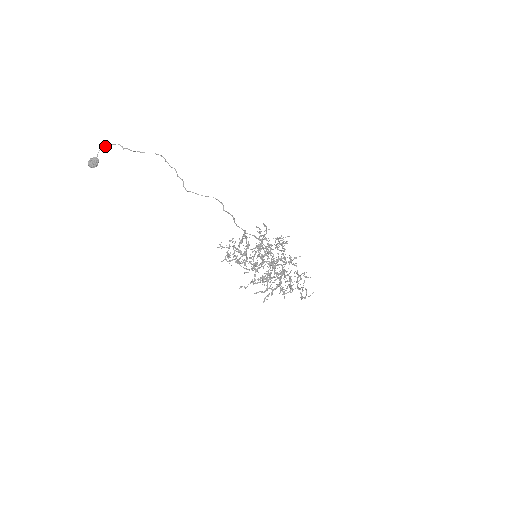
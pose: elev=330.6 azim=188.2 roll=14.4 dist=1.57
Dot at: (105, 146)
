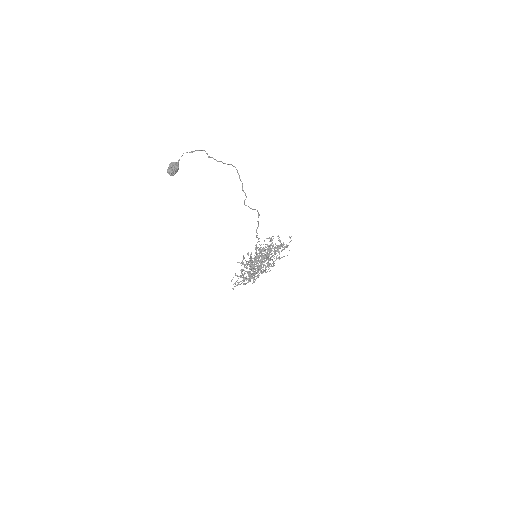
Dot at: (193, 151)
